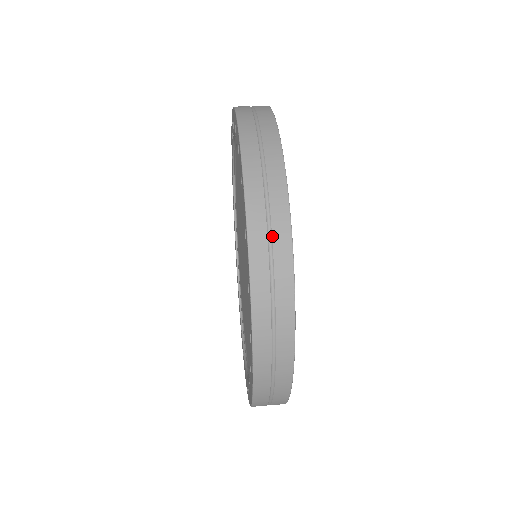
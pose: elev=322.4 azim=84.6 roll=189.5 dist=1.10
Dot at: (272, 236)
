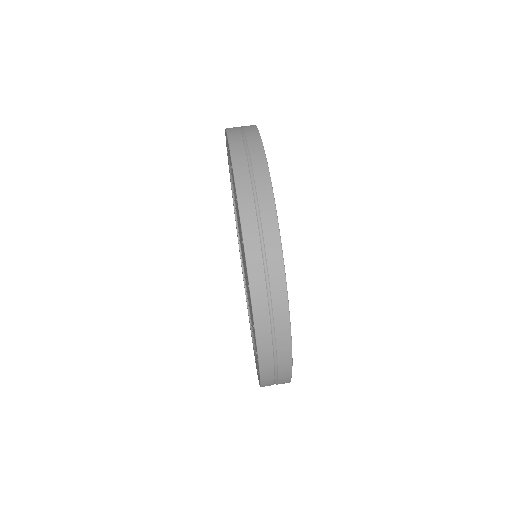
Dot at: (264, 239)
